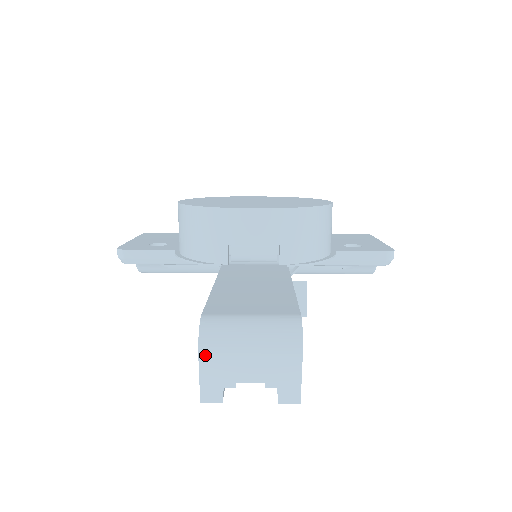
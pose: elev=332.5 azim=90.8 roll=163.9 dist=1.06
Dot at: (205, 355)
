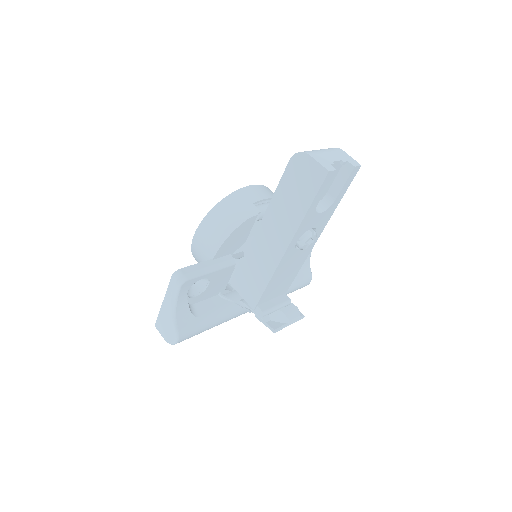
Dot at: (311, 154)
